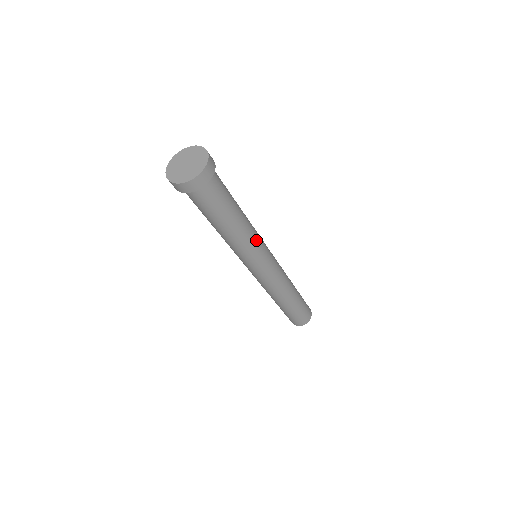
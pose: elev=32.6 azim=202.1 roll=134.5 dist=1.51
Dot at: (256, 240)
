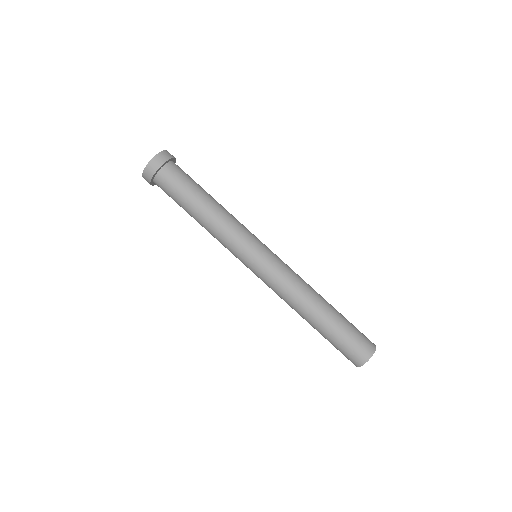
Dot at: (240, 225)
